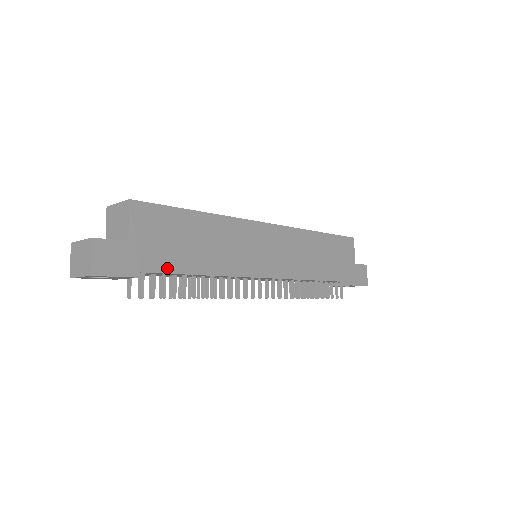
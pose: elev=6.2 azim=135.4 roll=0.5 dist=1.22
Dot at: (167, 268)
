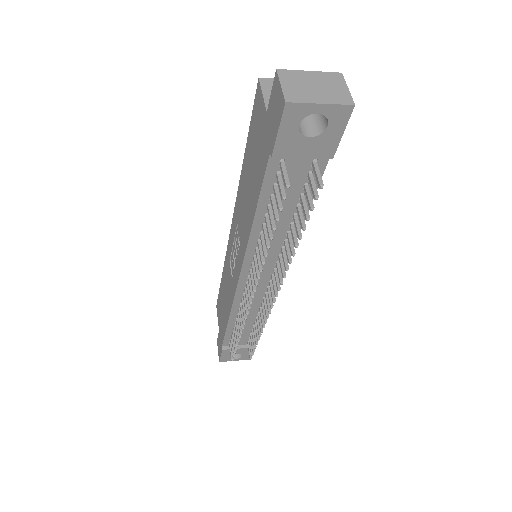
Dot at: occluded
